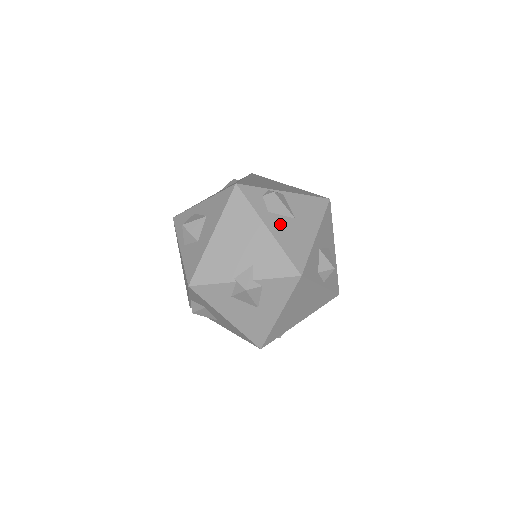
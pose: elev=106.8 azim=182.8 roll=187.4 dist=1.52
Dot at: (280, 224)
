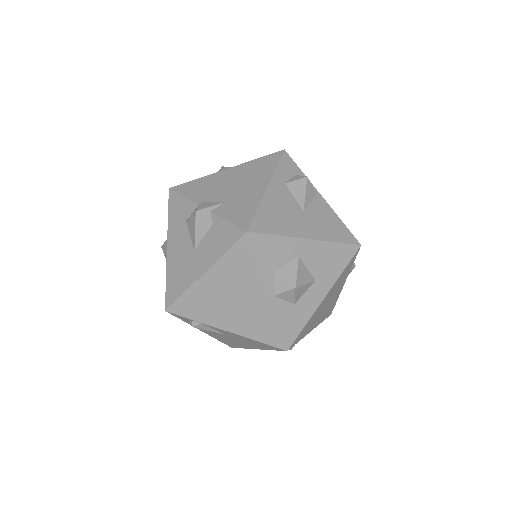
Dot at: (283, 197)
